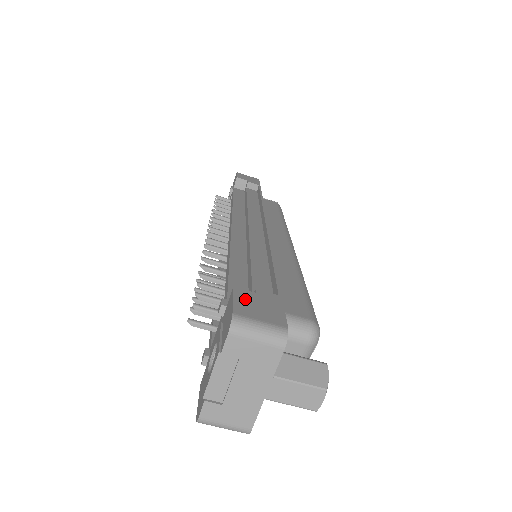
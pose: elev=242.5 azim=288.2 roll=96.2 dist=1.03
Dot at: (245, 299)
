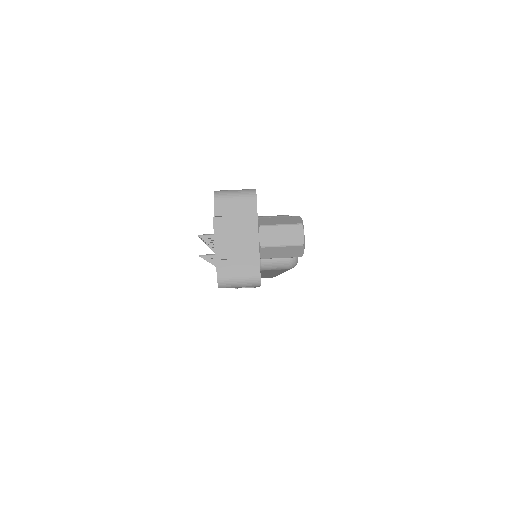
Dot at: occluded
